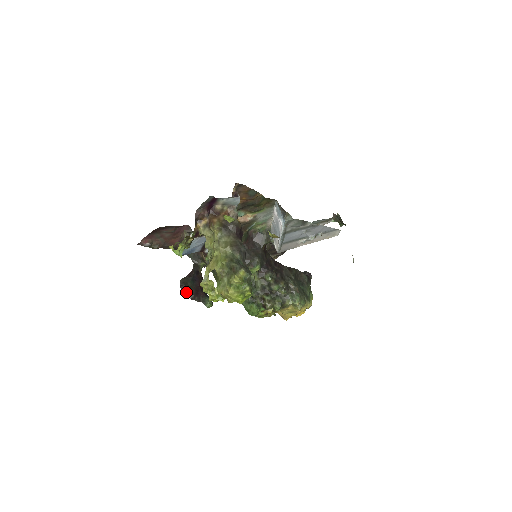
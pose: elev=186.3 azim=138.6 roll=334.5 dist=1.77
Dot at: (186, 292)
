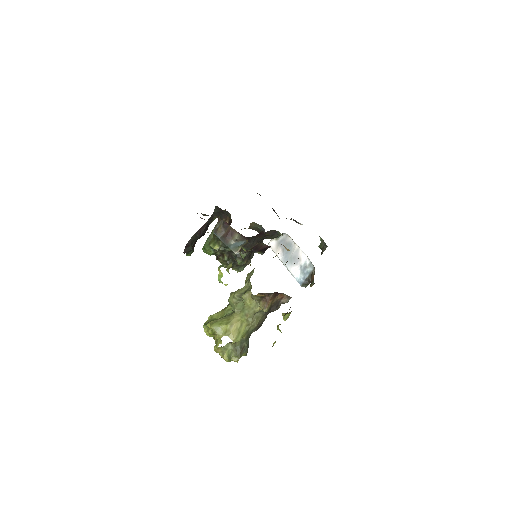
Dot at: (186, 249)
